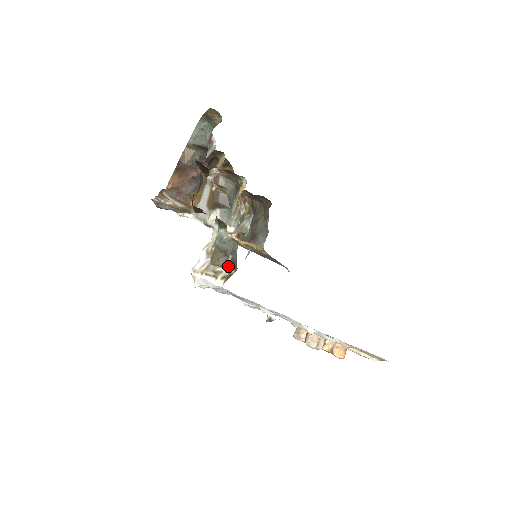
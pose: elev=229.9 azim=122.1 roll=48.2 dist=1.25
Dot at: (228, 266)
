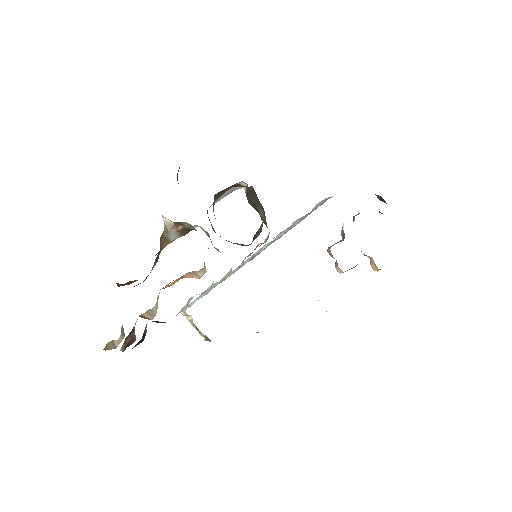
Dot at: occluded
